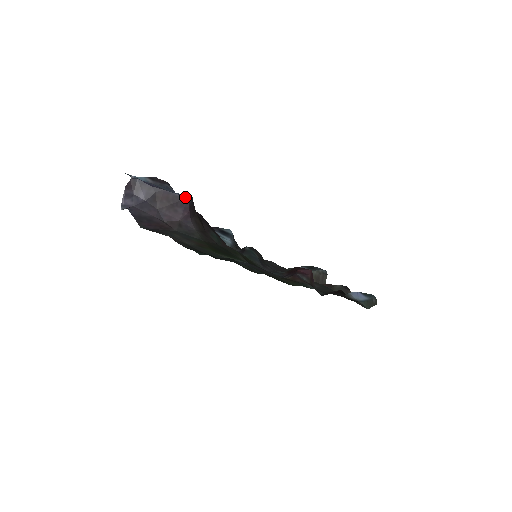
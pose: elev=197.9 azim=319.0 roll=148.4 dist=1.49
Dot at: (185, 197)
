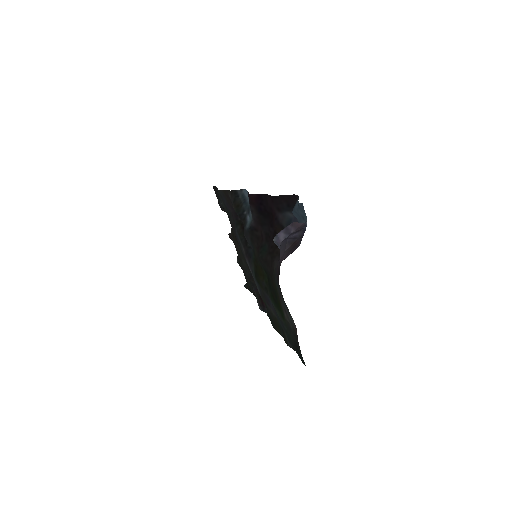
Dot at: occluded
